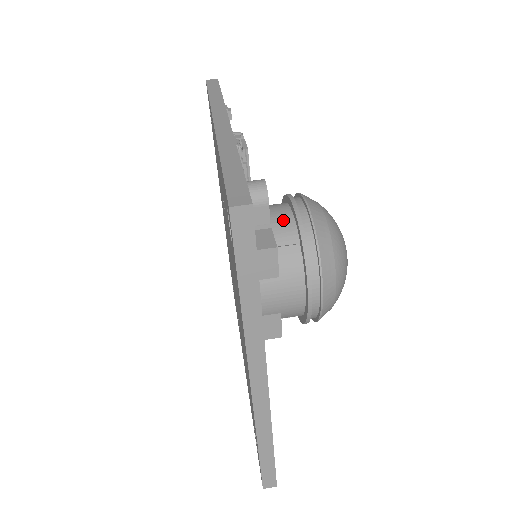
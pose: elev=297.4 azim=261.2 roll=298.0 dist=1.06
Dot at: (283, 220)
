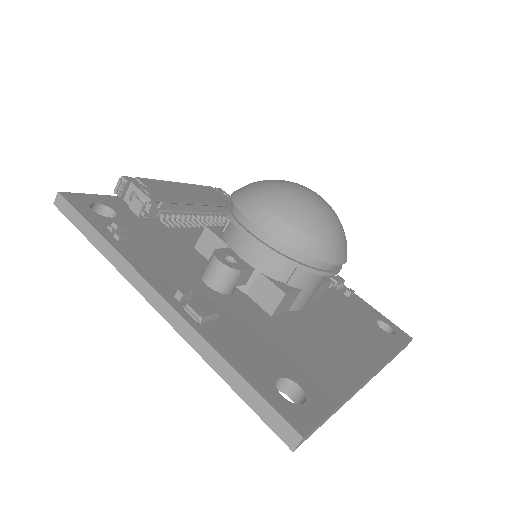
Dot at: (259, 257)
